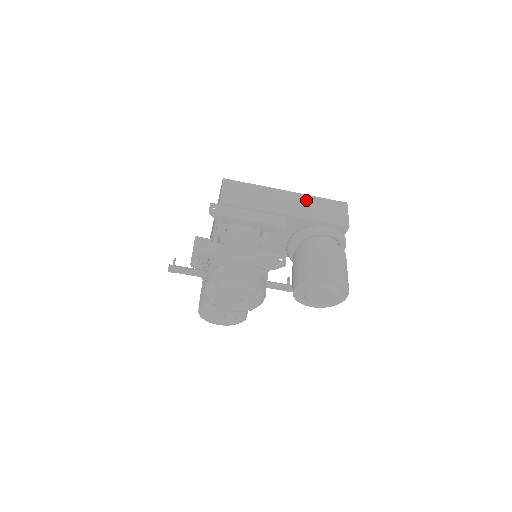
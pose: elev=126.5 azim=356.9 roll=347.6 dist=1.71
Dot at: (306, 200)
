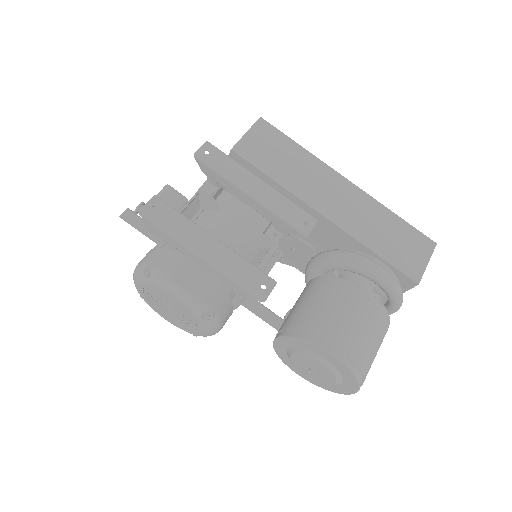
Dot at: (372, 209)
